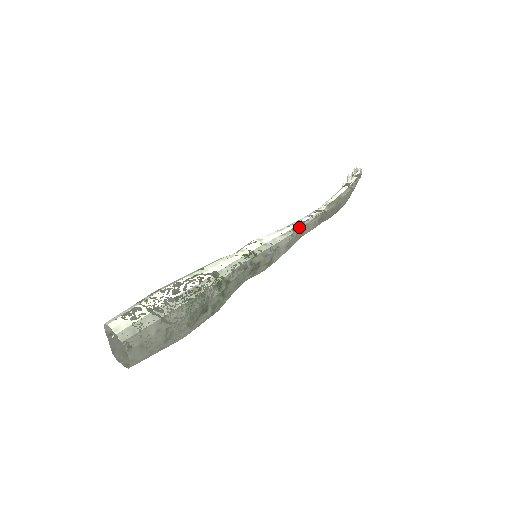
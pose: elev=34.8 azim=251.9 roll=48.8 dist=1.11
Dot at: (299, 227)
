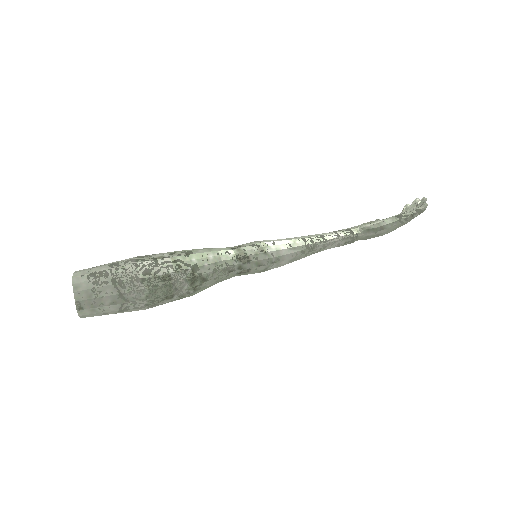
Dot at: (316, 245)
